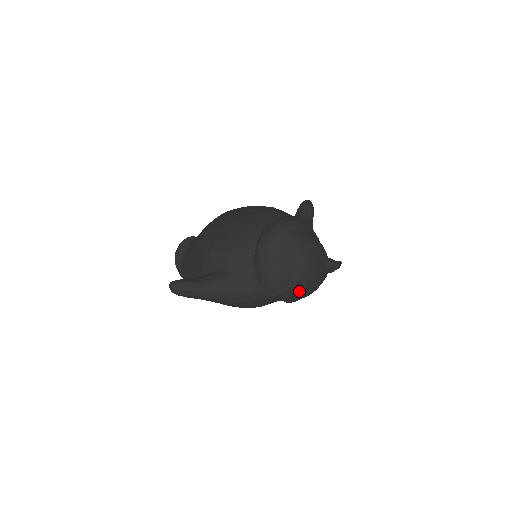
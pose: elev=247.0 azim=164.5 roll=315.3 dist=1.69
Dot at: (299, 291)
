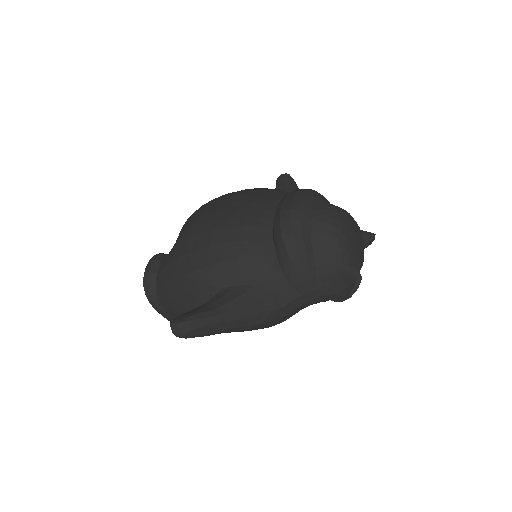
Dot at: (352, 281)
